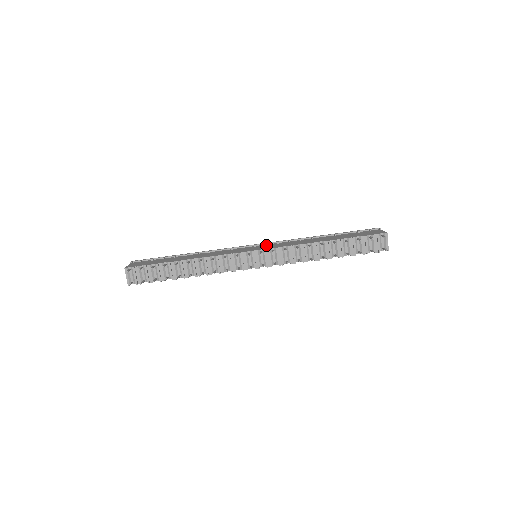
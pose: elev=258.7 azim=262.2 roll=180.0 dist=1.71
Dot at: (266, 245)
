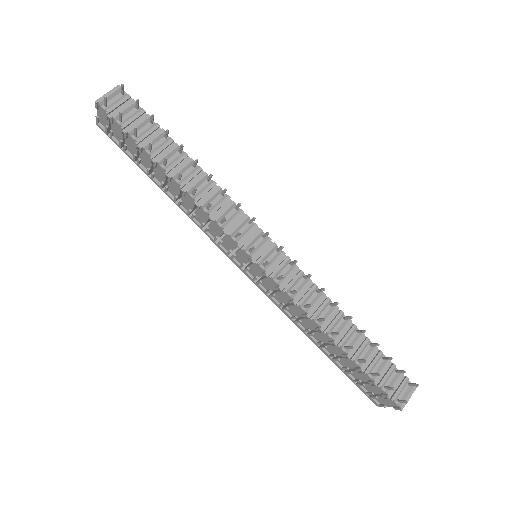
Dot at: occluded
